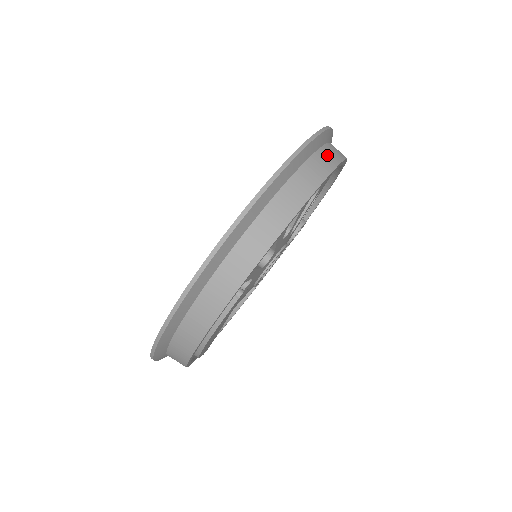
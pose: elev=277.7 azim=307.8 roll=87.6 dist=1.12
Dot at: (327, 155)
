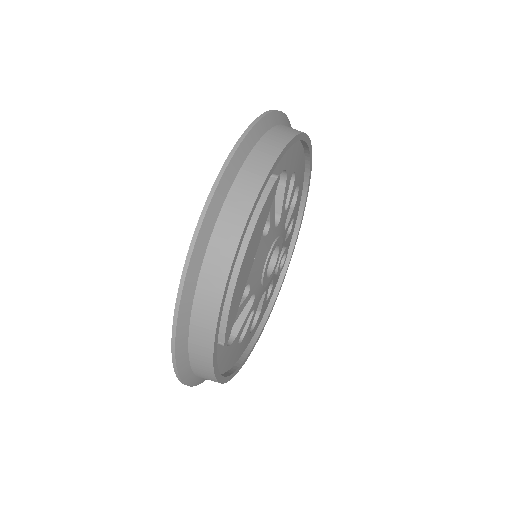
Dot at: occluded
